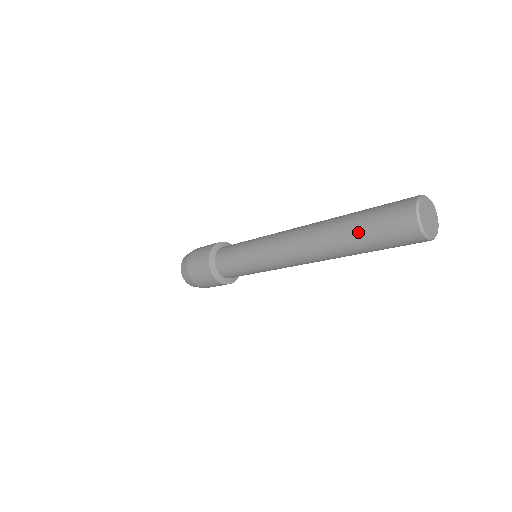
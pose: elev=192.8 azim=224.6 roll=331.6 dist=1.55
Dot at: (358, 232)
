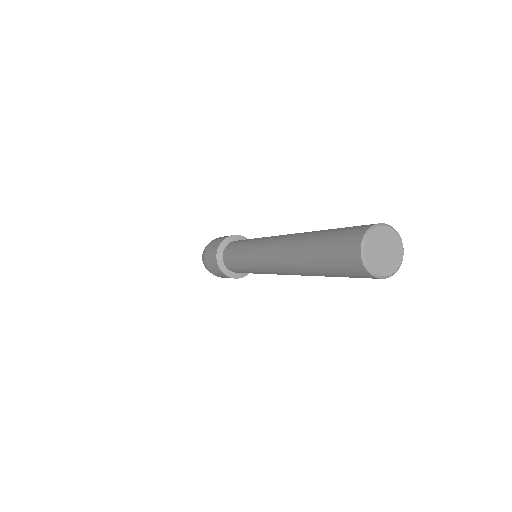
Dot at: (315, 251)
